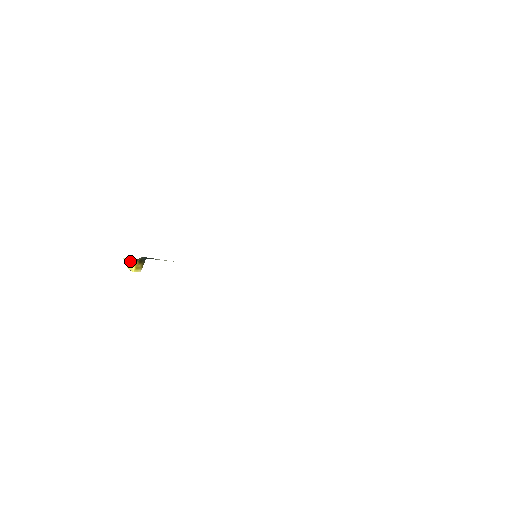
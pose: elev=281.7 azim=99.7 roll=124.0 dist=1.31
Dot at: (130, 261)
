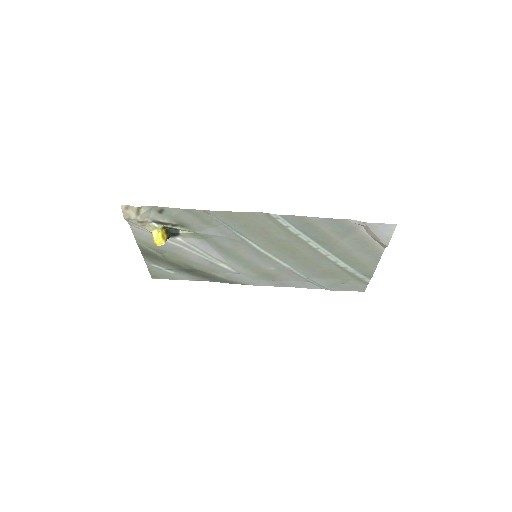
Dot at: (159, 227)
